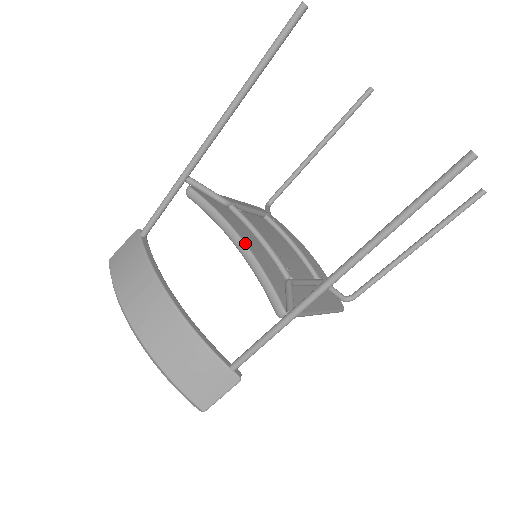
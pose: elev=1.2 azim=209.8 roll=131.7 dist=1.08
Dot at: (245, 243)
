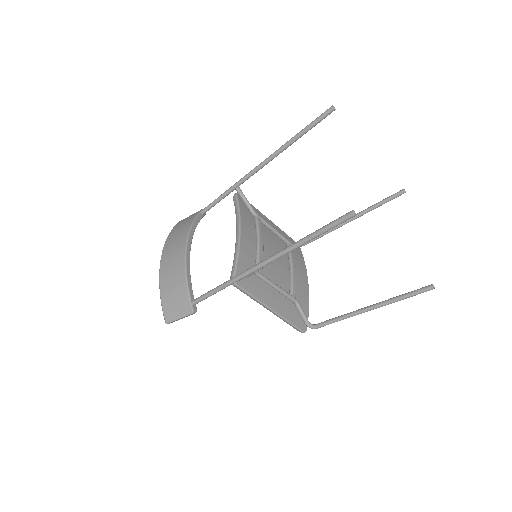
Dot at: (240, 234)
